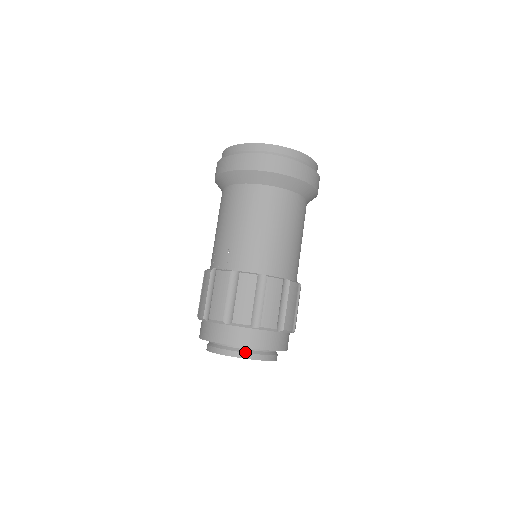
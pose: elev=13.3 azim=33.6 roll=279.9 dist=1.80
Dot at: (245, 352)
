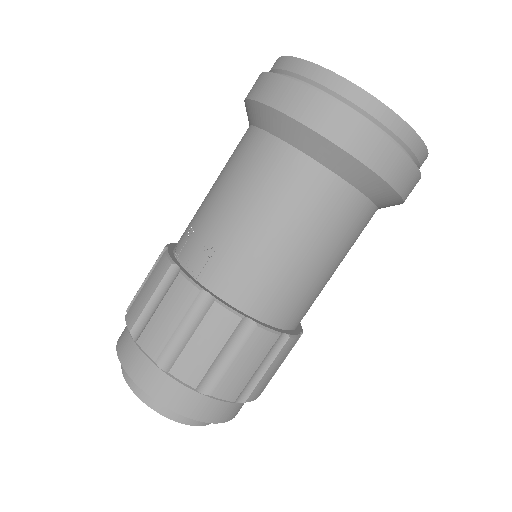
Dot at: occluded
